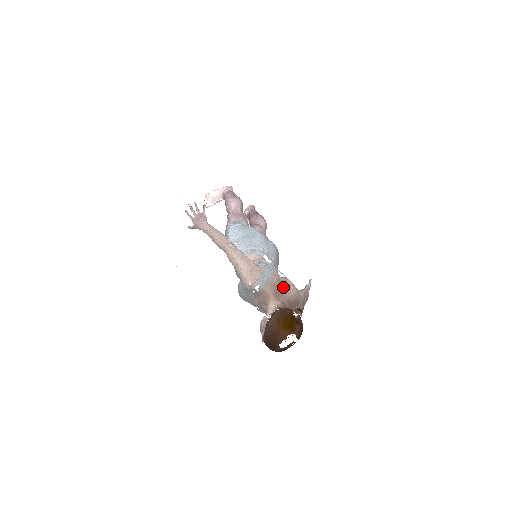
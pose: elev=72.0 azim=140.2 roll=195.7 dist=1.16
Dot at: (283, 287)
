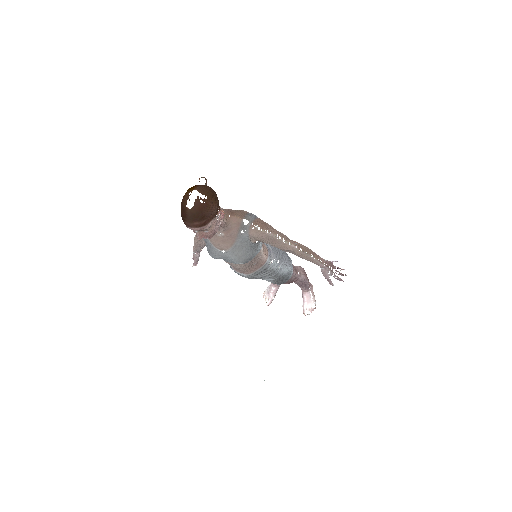
Dot at: occluded
